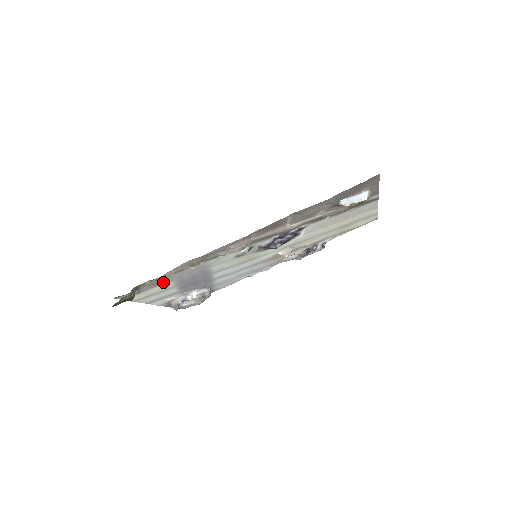
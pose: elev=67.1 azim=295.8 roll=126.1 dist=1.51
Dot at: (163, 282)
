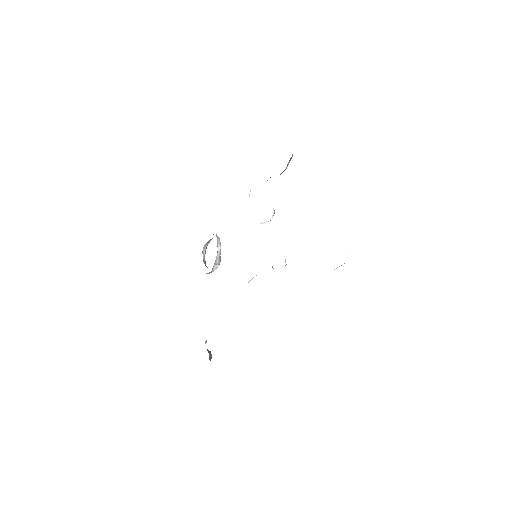
Dot at: occluded
